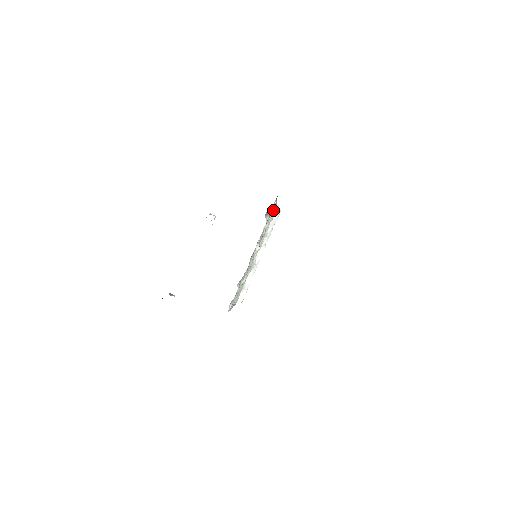
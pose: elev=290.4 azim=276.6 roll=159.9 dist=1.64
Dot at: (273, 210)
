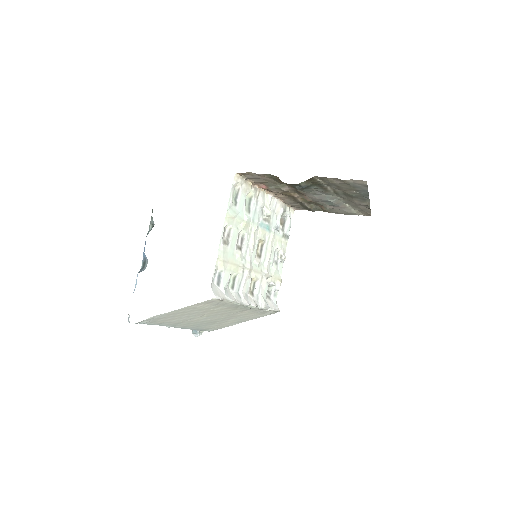
Dot at: (282, 249)
